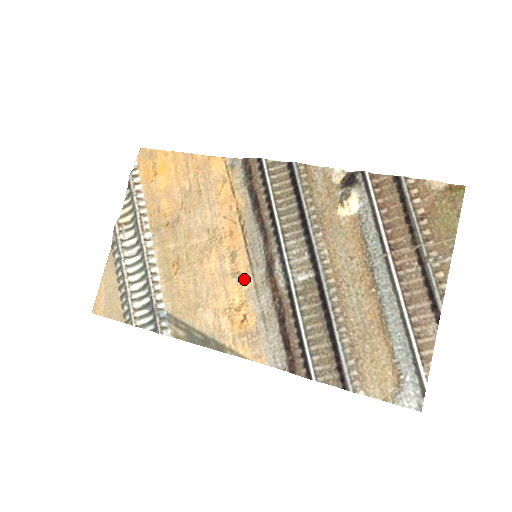
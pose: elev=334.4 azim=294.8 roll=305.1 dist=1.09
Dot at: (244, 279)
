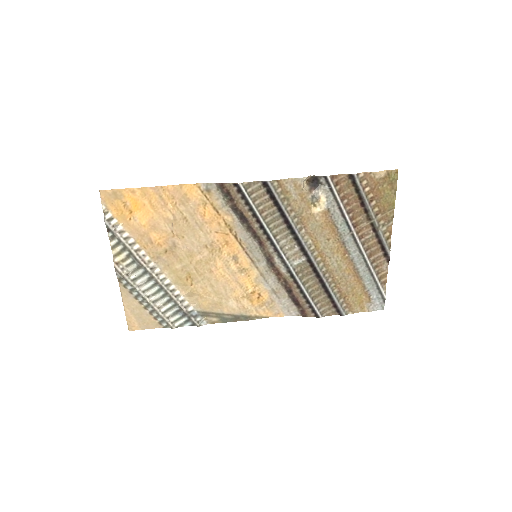
Dot at: (251, 272)
